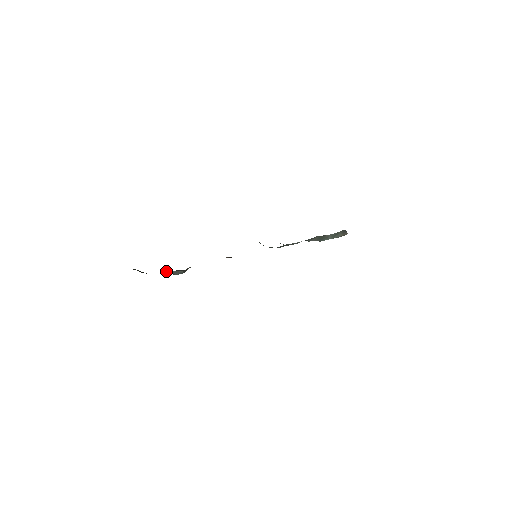
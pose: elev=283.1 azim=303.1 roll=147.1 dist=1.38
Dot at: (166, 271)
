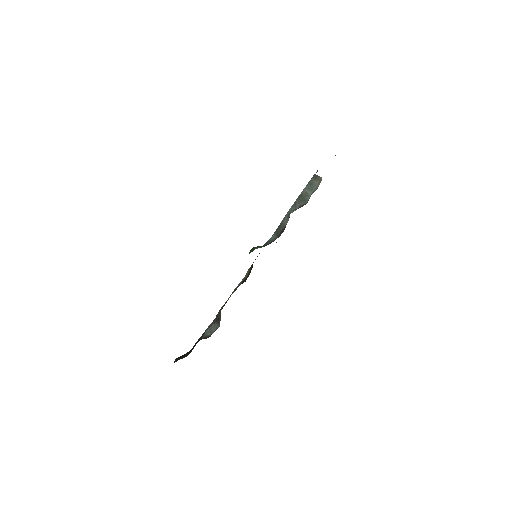
Dot at: (203, 337)
